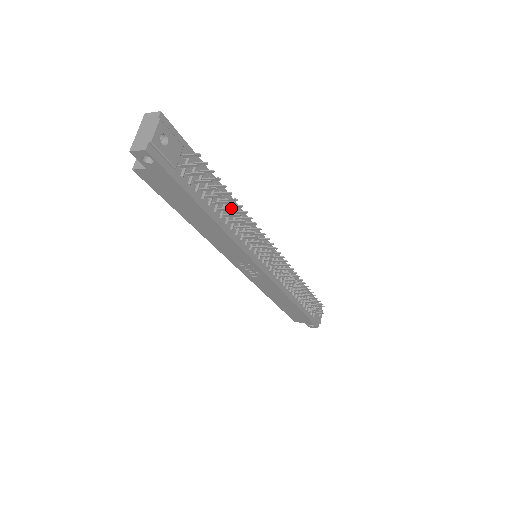
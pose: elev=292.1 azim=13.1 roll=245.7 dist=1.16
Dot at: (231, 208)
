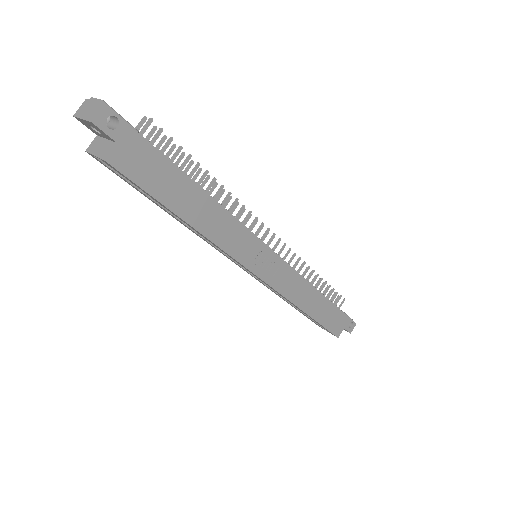
Dot at: (204, 172)
